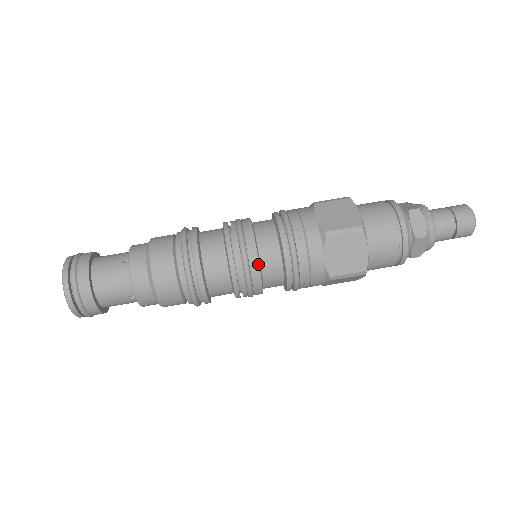
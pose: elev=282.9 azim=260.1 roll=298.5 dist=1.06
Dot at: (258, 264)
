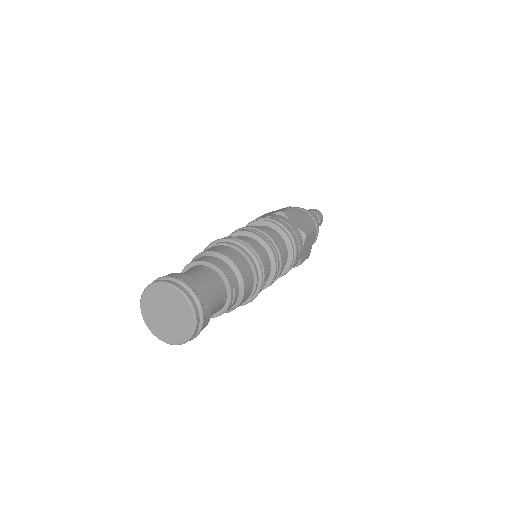
Dot at: occluded
